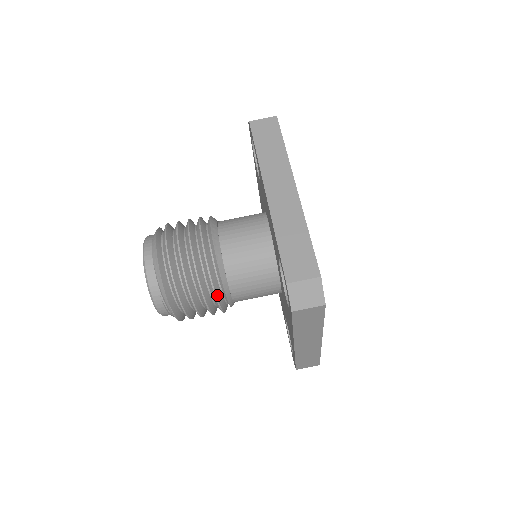
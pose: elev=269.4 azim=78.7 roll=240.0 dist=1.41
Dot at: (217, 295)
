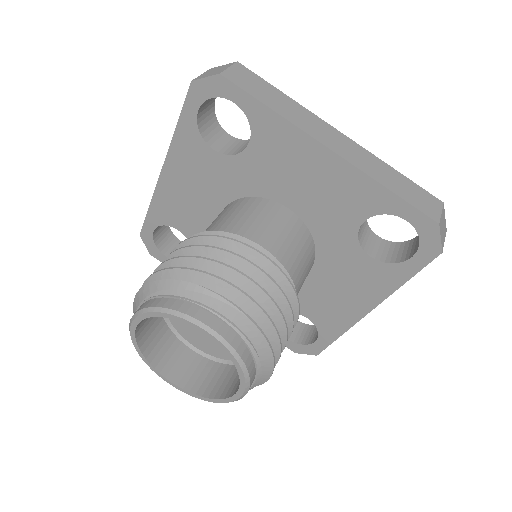
Dot at: (230, 239)
